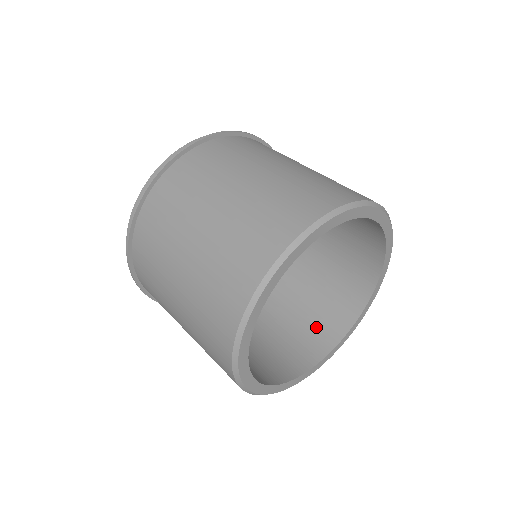
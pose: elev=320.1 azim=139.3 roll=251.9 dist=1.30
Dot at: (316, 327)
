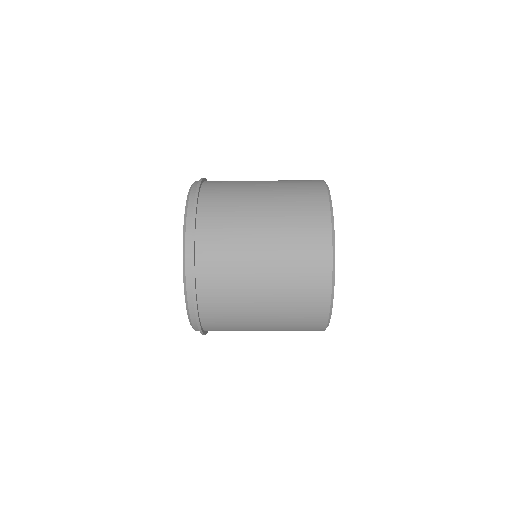
Dot at: occluded
